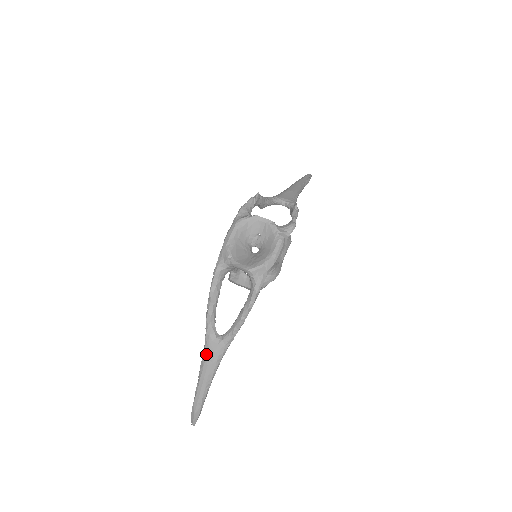
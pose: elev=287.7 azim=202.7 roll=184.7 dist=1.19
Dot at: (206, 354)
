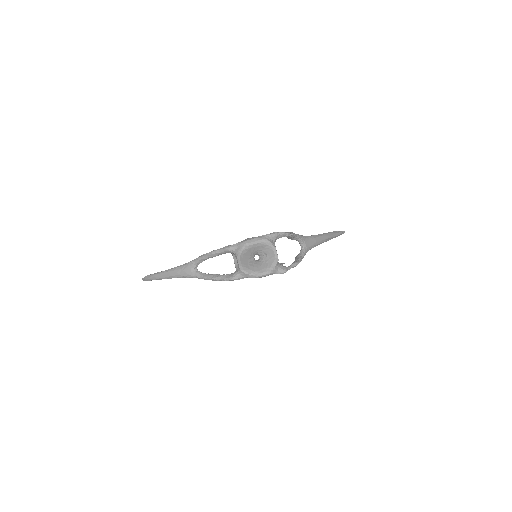
Dot at: (182, 268)
